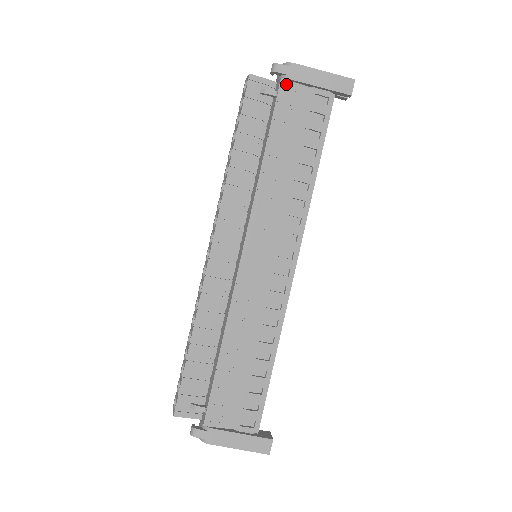
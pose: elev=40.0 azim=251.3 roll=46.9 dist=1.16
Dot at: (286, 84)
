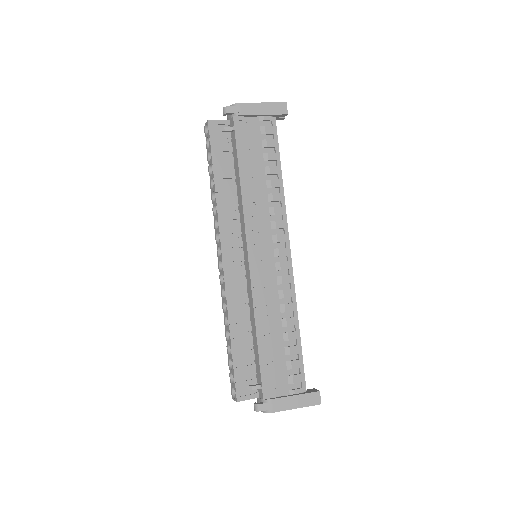
Dot at: (238, 120)
